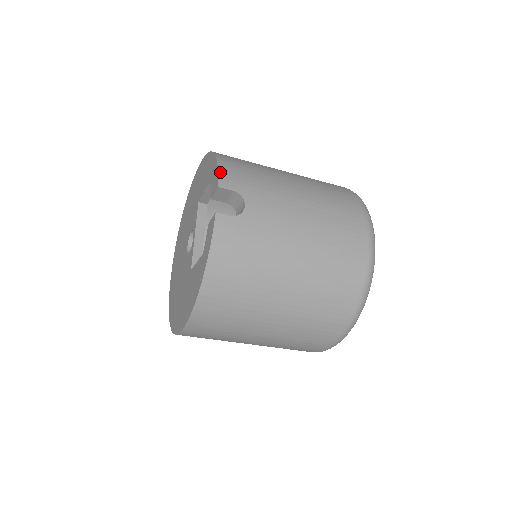
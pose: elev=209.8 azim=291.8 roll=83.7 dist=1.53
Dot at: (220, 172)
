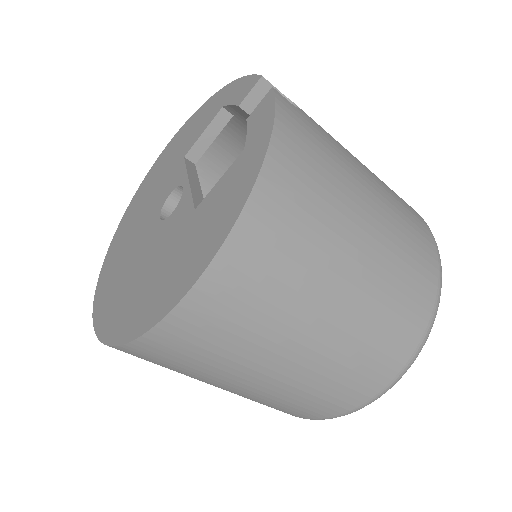
Dot at: (253, 76)
